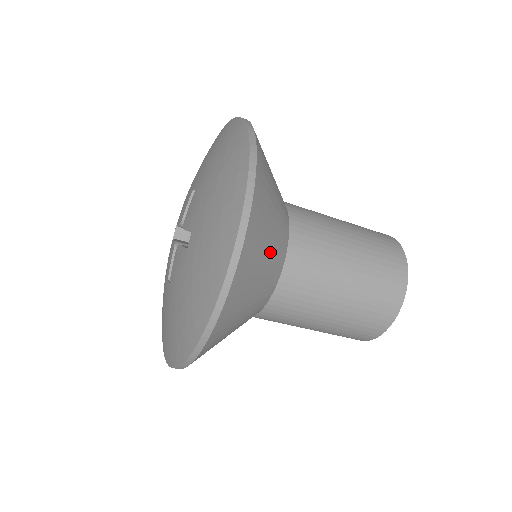
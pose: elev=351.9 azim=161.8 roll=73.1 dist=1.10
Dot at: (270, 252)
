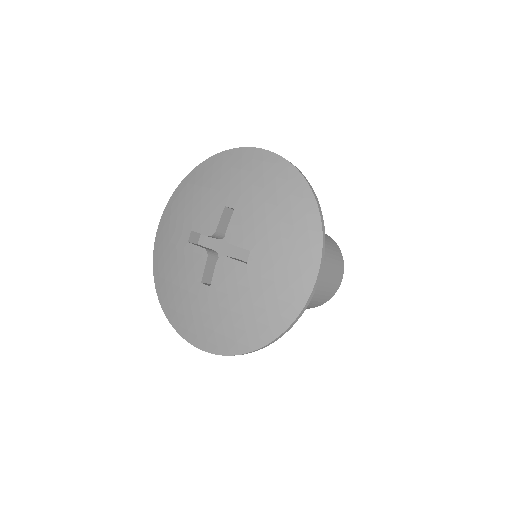
Dot at: occluded
